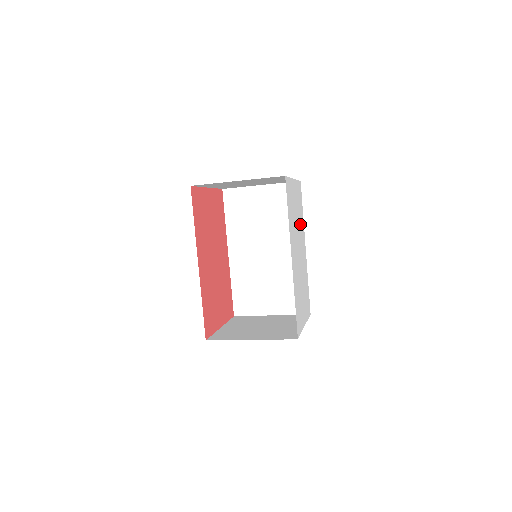
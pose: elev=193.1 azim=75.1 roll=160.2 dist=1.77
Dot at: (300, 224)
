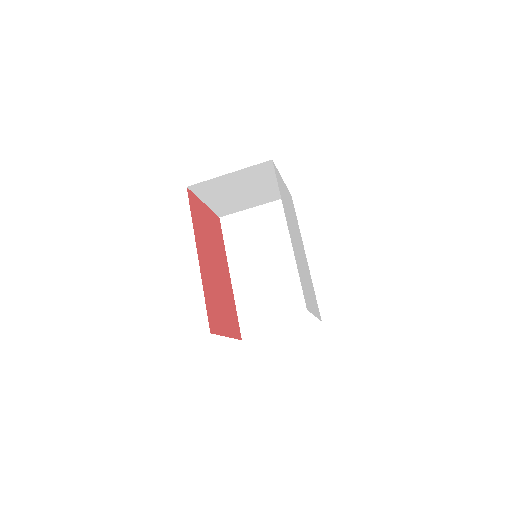
Dot at: (296, 225)
